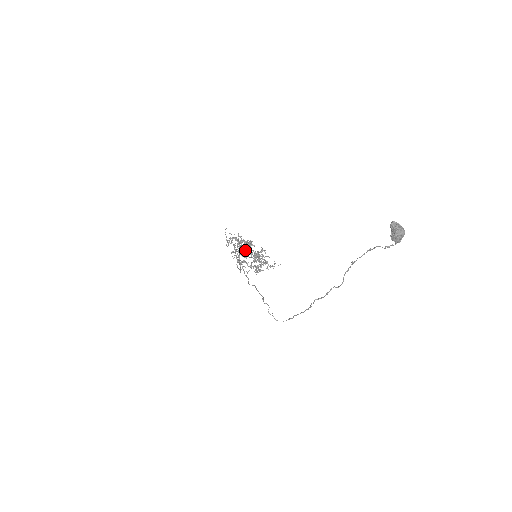
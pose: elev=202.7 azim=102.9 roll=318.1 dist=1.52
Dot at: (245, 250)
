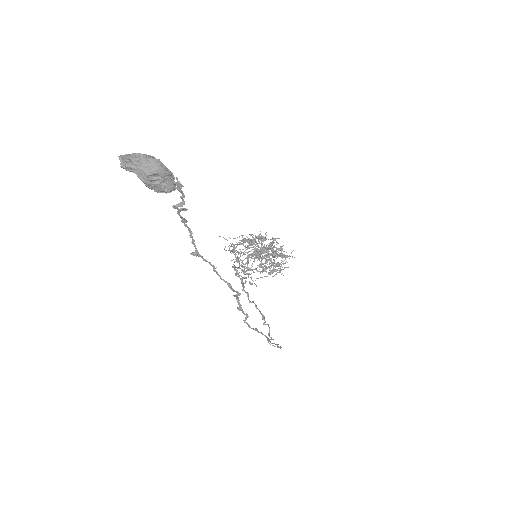
Dot at: (247, 253)
